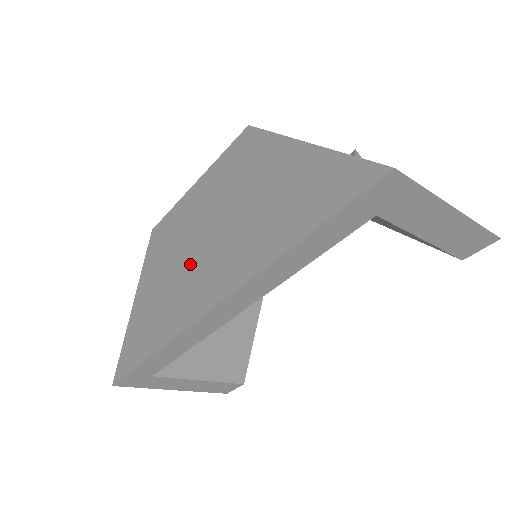
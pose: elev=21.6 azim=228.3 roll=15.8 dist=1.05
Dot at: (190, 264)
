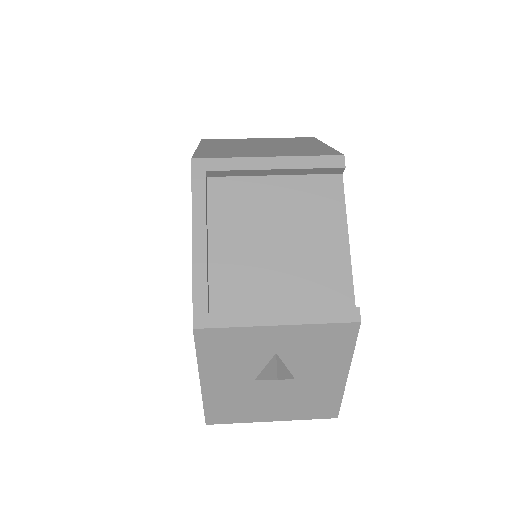
Dot at: occluded
